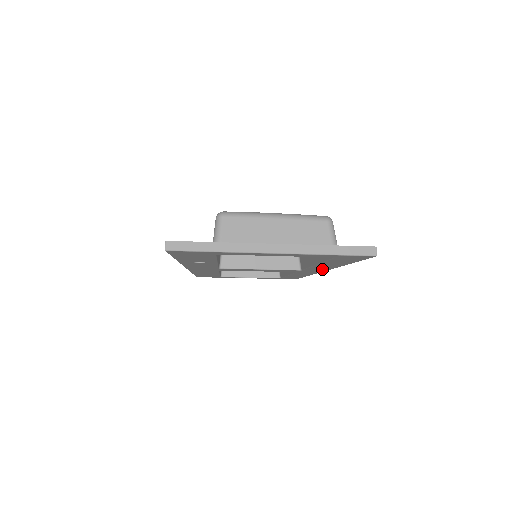
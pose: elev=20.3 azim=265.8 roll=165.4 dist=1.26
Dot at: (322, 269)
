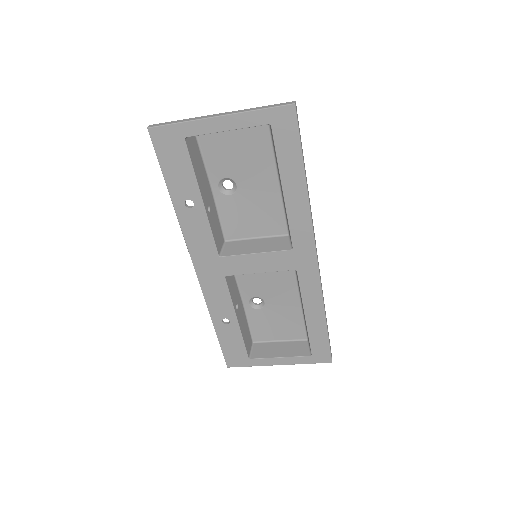
Dot at: (305, 230)
